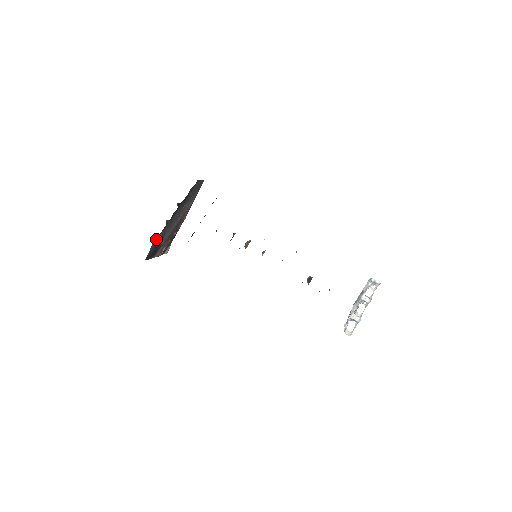
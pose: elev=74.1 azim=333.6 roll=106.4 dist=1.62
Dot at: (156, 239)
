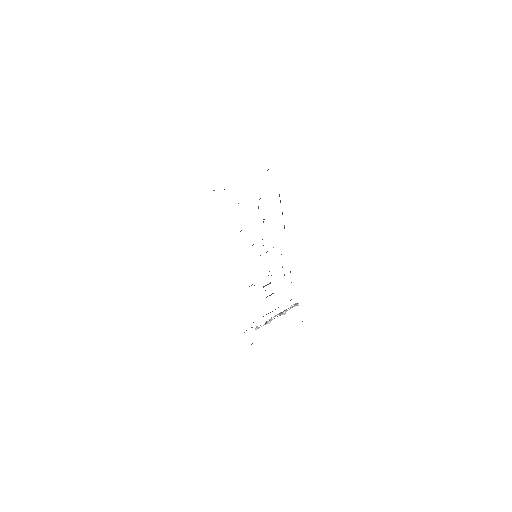
Dot at: occluded
